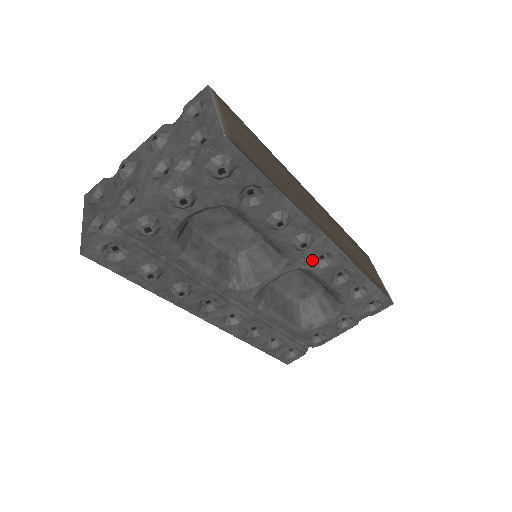
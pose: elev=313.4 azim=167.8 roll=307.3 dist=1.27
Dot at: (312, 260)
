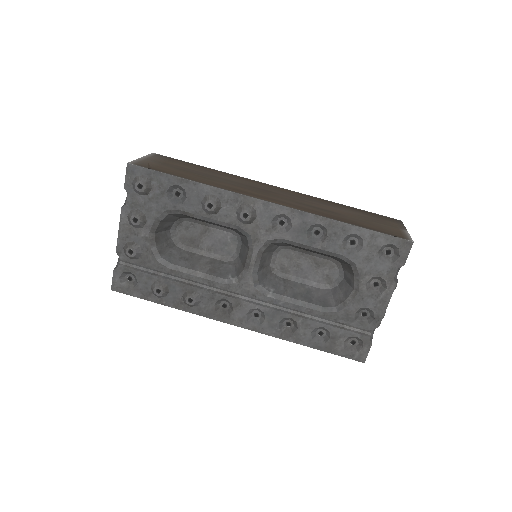
Dot at: (271, 228)
